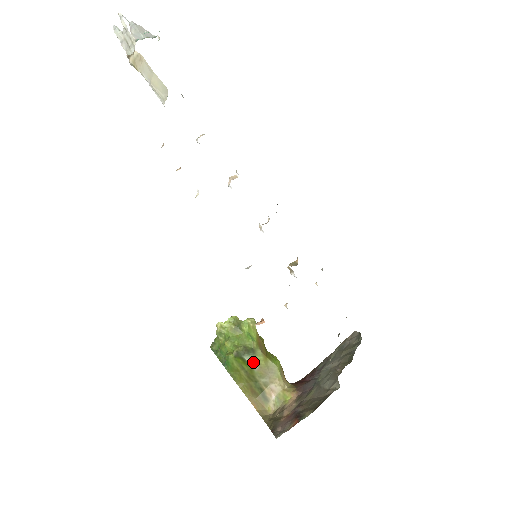
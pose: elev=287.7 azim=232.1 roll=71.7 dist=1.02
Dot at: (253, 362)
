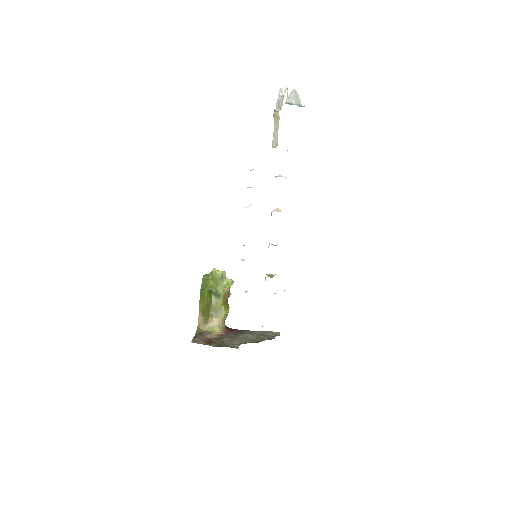
Dot at: (214, 301)
